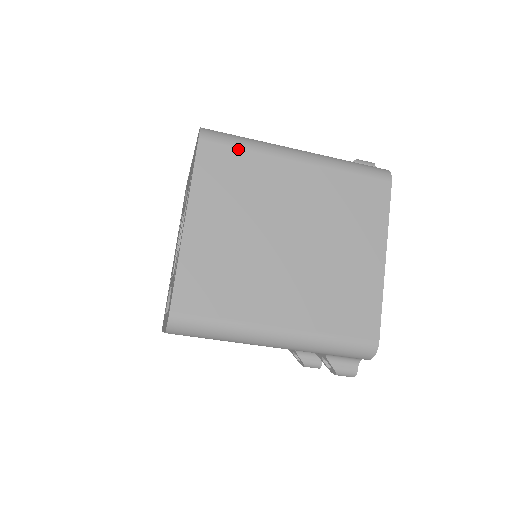
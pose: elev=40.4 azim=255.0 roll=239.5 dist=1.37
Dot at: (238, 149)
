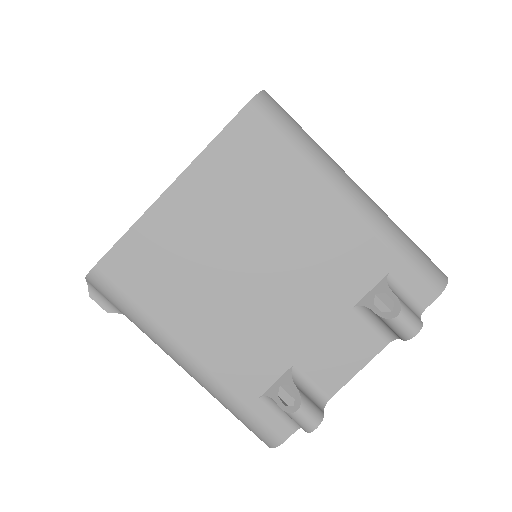
Dot at: occluded
